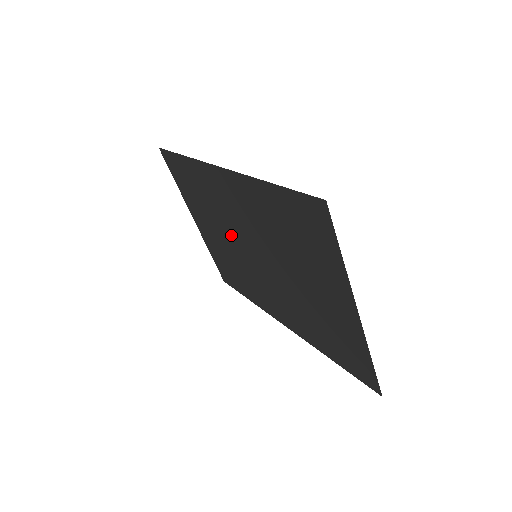
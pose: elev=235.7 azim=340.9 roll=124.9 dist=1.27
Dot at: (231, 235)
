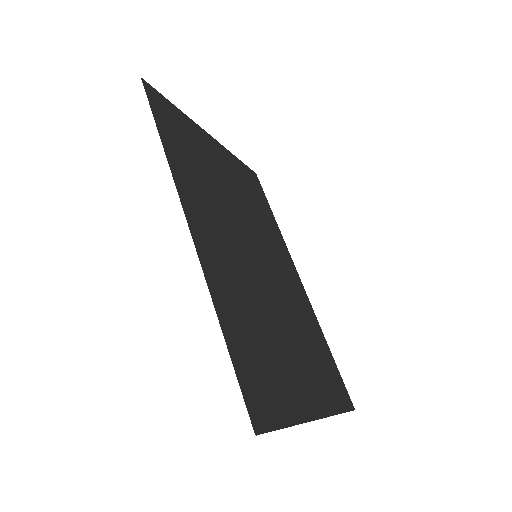
Dot at: (234, 213)
